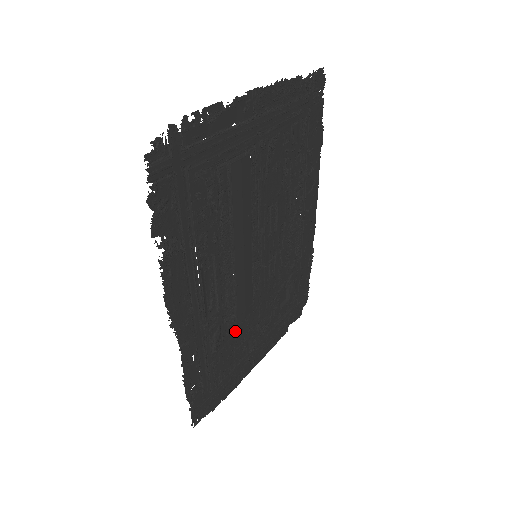
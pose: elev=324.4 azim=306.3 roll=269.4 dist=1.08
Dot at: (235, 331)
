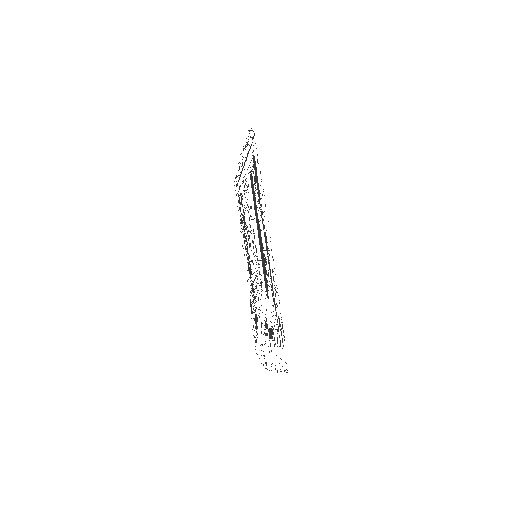
Dot at: occluded
